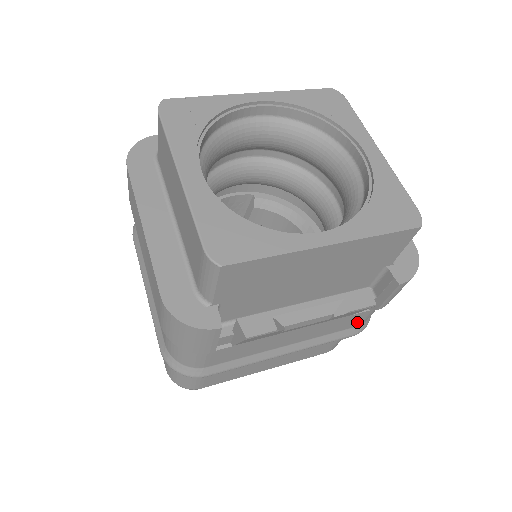
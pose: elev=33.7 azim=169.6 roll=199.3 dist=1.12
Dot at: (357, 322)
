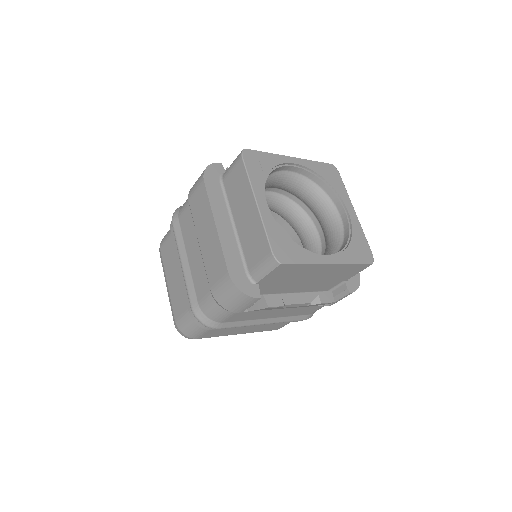
Dot at: (311, 312)
